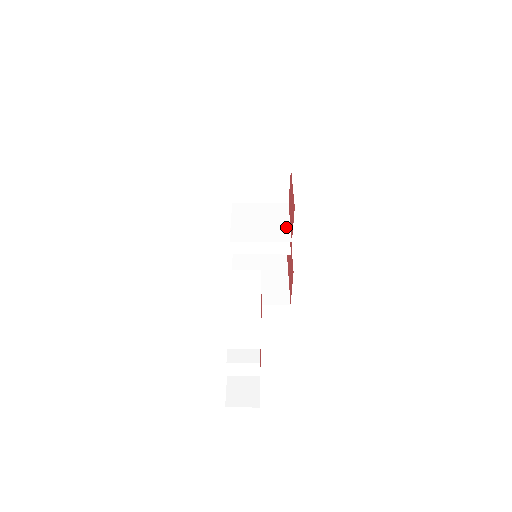
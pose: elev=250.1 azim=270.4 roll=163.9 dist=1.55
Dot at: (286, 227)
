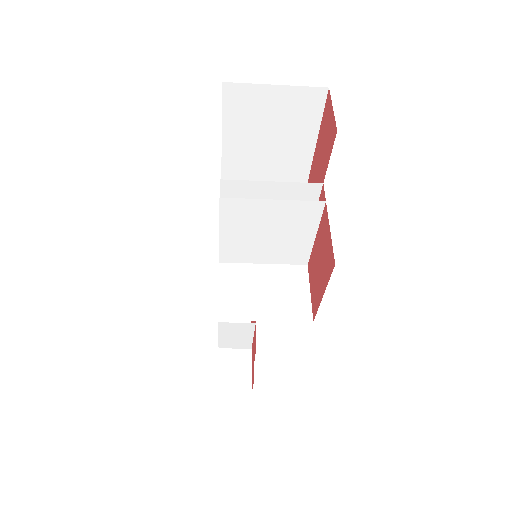
Dot at: (306, 245)
